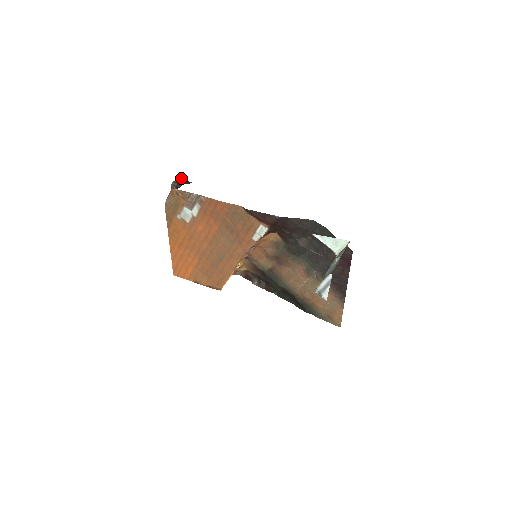
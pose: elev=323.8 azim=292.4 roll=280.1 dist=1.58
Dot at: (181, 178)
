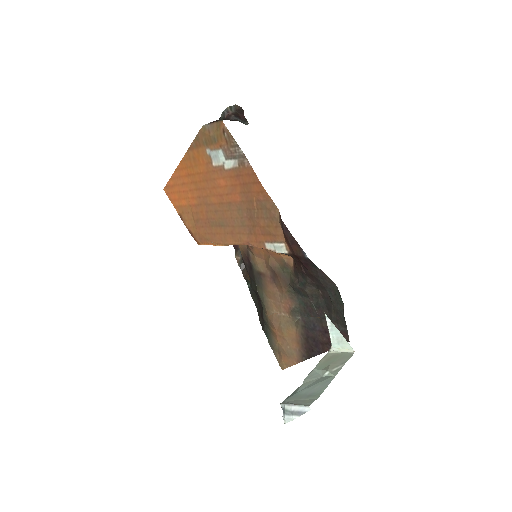
Dot at: (241, 107)
